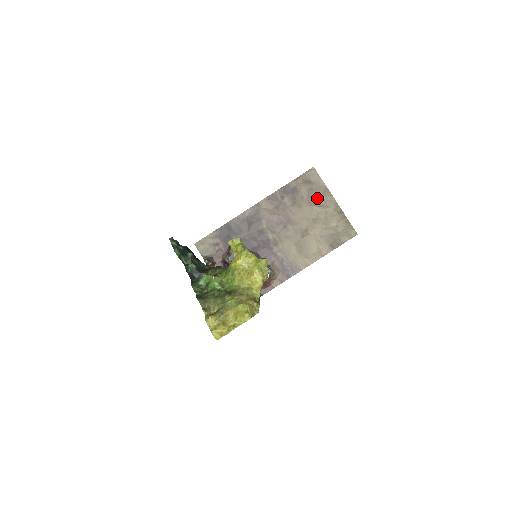
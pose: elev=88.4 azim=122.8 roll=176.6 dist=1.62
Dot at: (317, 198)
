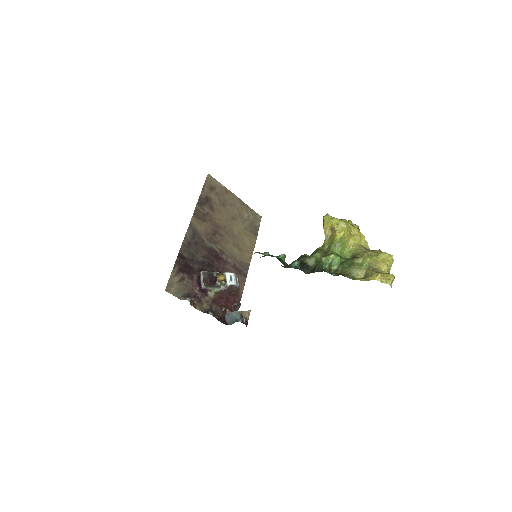
Dot at: (225, 199)
